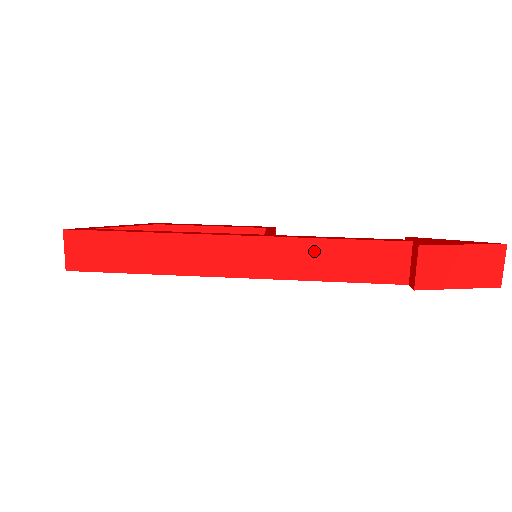
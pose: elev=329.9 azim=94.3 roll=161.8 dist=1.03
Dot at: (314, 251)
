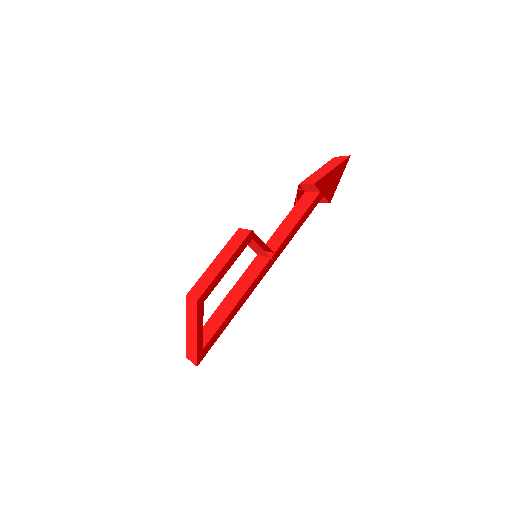
Dot at: (288, 238)
